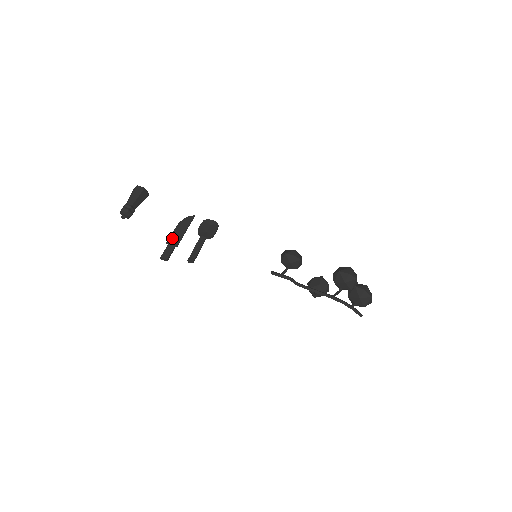
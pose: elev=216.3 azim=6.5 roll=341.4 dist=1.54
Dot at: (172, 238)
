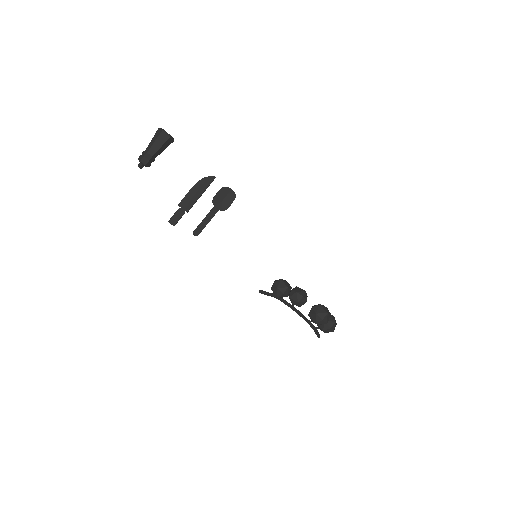
Dot at: (185, 201)
